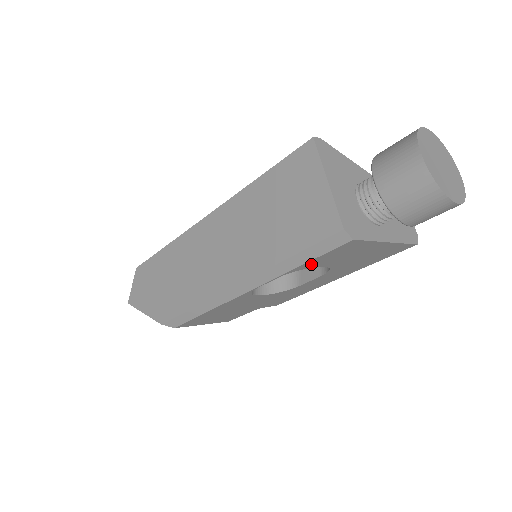
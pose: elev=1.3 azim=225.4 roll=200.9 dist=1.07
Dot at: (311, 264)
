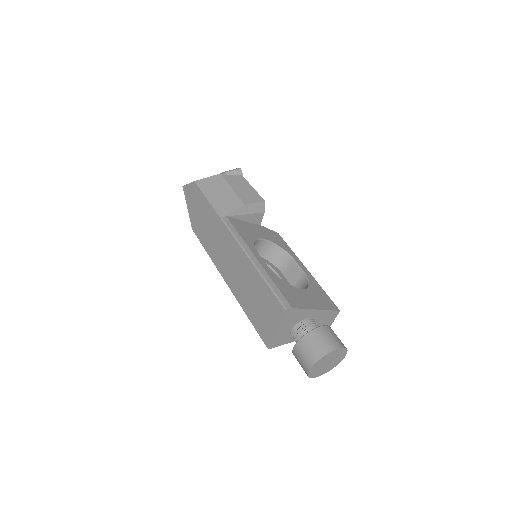
Dot at: occluded
